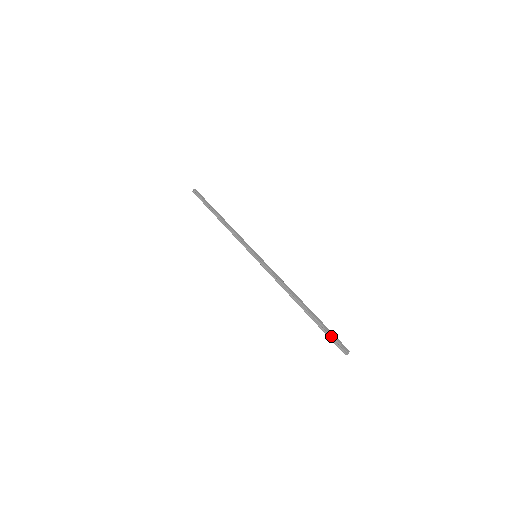
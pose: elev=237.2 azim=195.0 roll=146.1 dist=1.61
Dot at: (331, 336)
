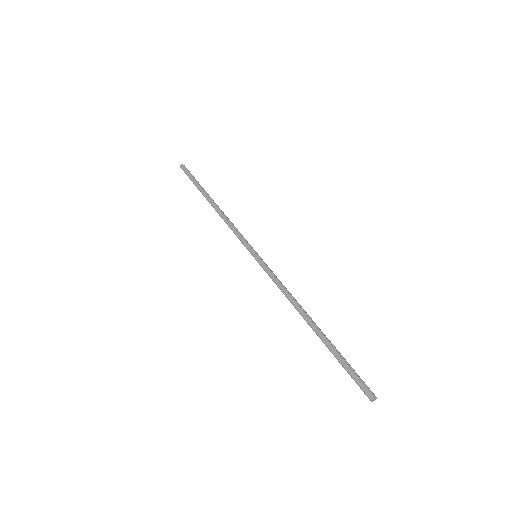
Dot at: occluded
